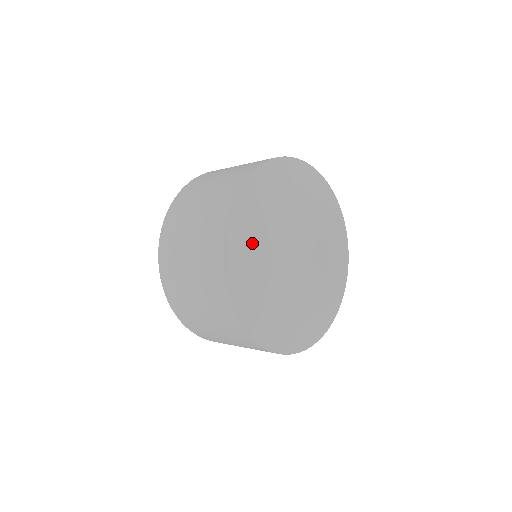
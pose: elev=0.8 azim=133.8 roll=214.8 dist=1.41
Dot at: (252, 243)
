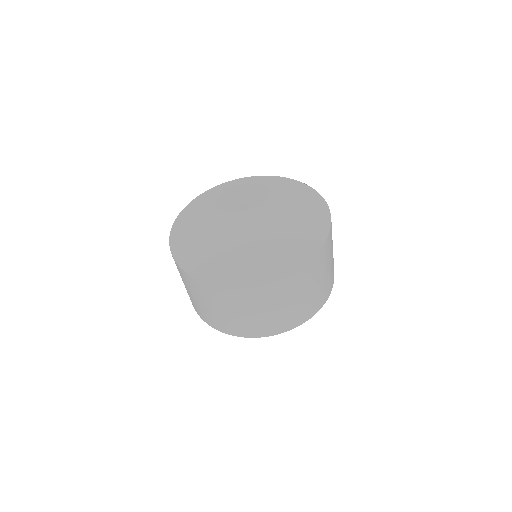
Dot at: (203, 253)
